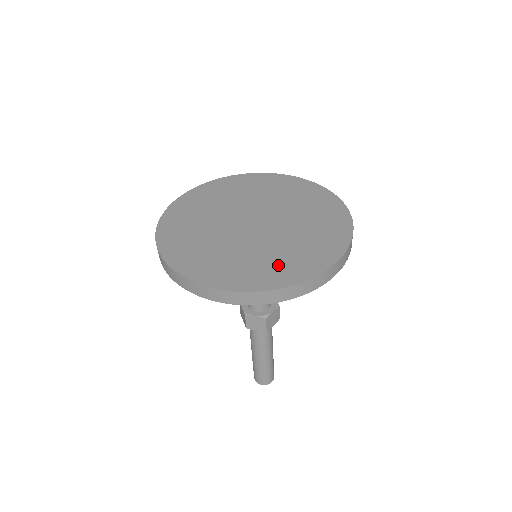
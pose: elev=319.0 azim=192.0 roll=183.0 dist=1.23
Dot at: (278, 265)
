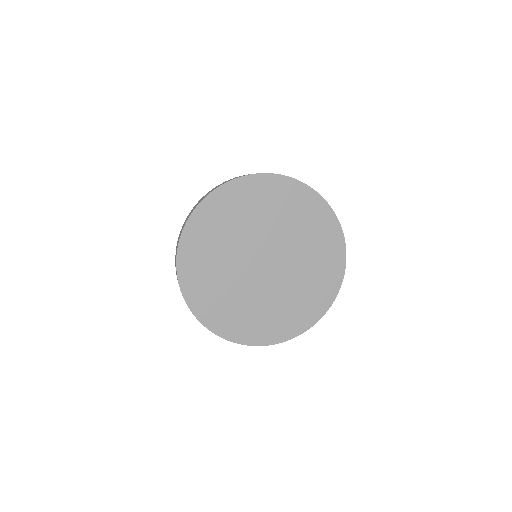
Dot at: (261, 322)
